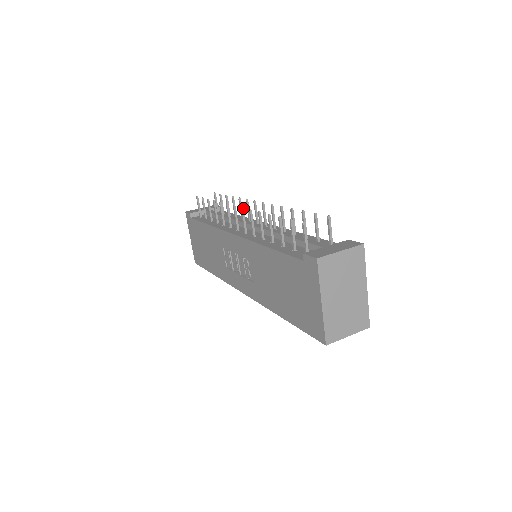
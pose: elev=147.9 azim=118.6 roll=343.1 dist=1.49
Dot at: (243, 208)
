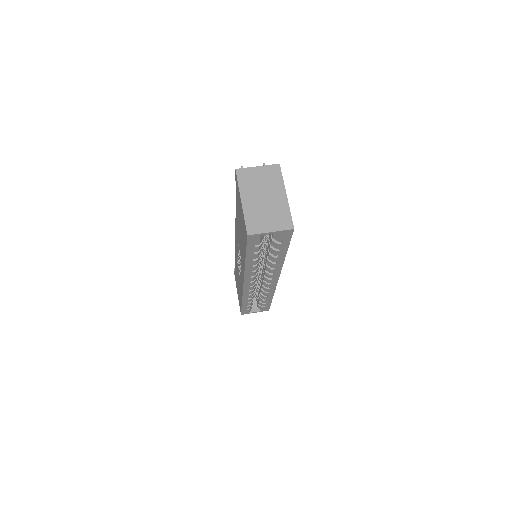
Dot at: occluded
